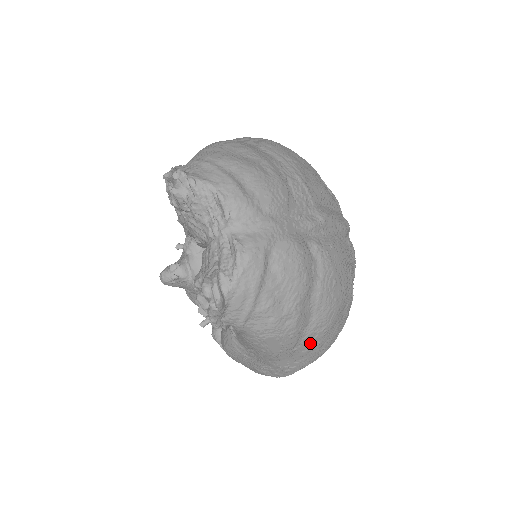
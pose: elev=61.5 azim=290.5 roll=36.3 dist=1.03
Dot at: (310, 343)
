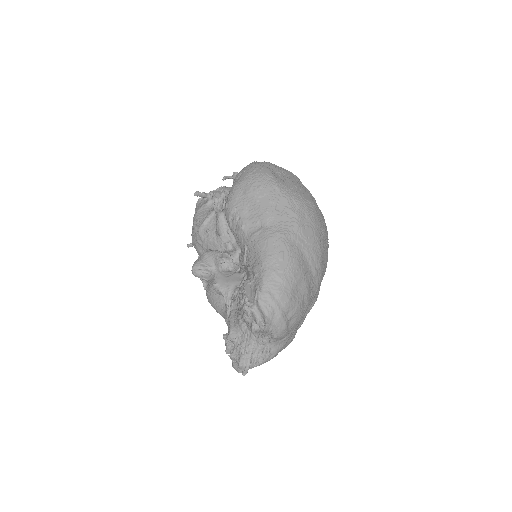
Dot at: occluded
